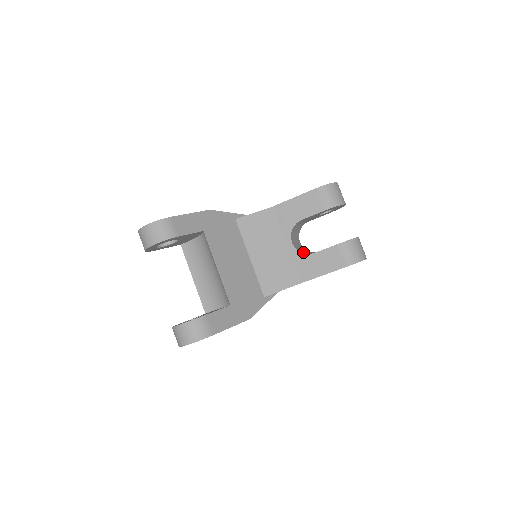
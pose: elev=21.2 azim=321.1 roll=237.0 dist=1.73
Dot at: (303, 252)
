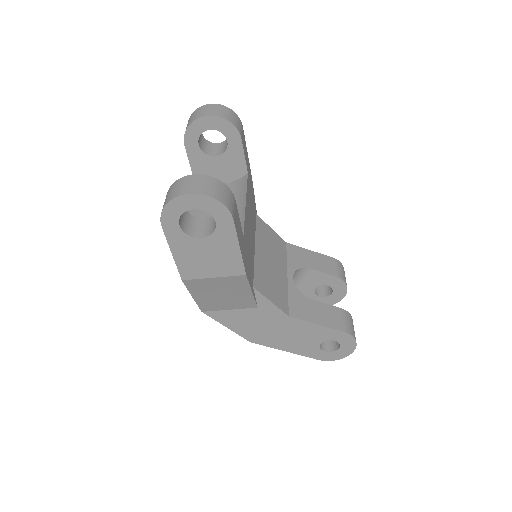
Dot at: occluded
